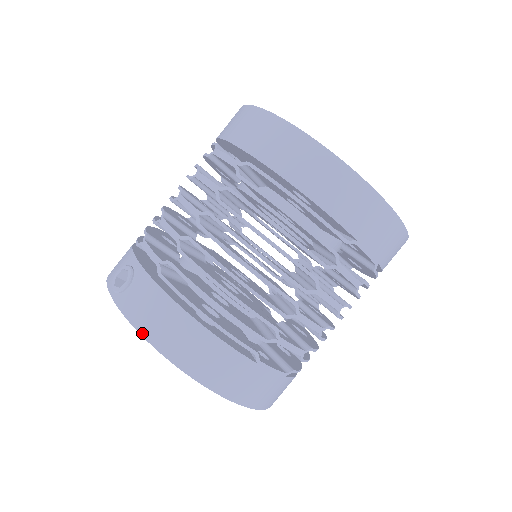
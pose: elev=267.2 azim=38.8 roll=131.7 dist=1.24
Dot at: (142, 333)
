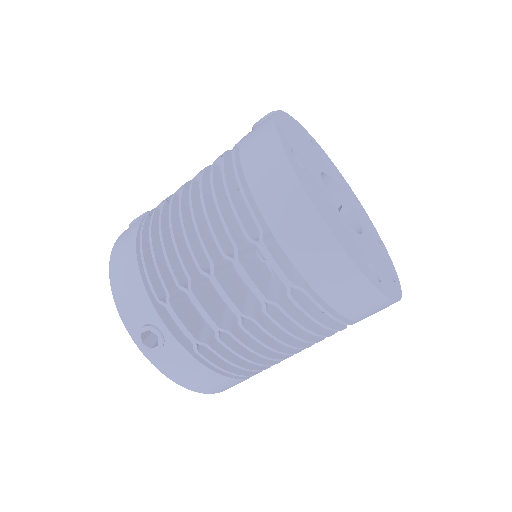
Dot at: (178, 383)
